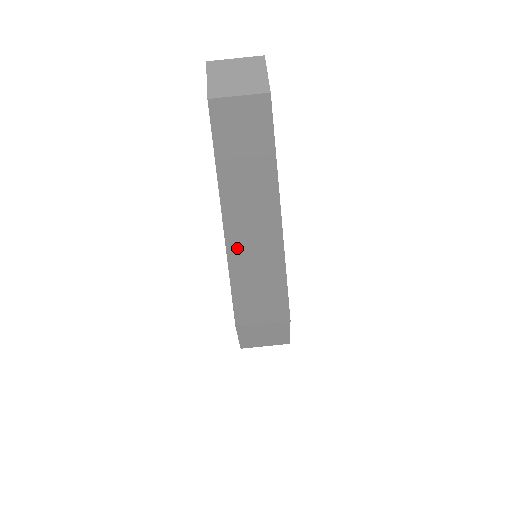
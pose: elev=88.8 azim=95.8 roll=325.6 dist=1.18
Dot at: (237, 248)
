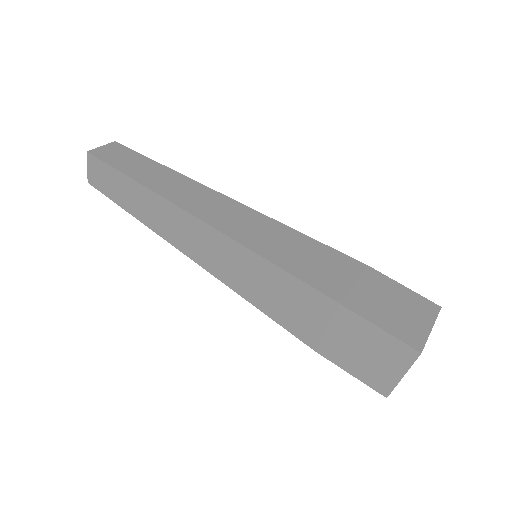
Dot at: (205, 215)
